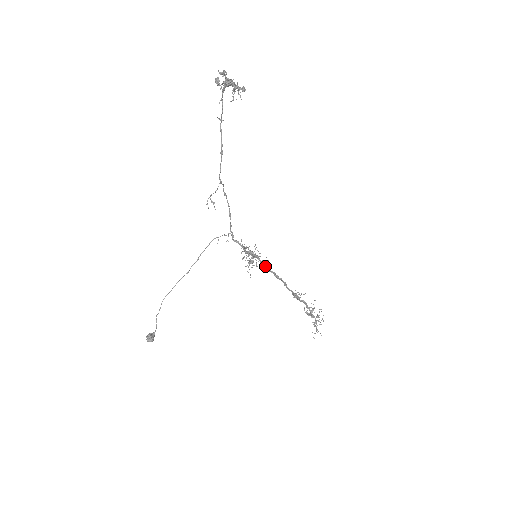
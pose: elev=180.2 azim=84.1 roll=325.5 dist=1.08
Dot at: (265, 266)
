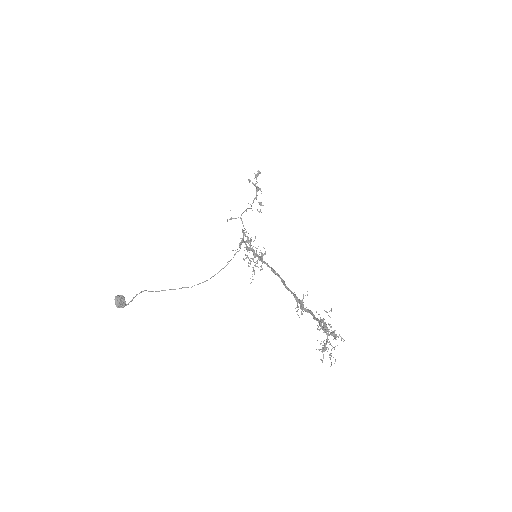
Dot at: (262, 258)
